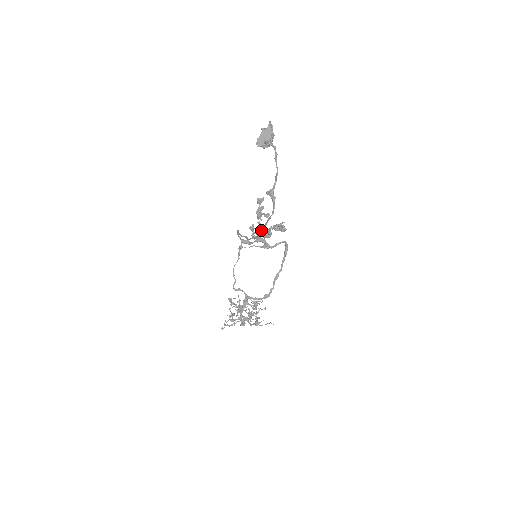
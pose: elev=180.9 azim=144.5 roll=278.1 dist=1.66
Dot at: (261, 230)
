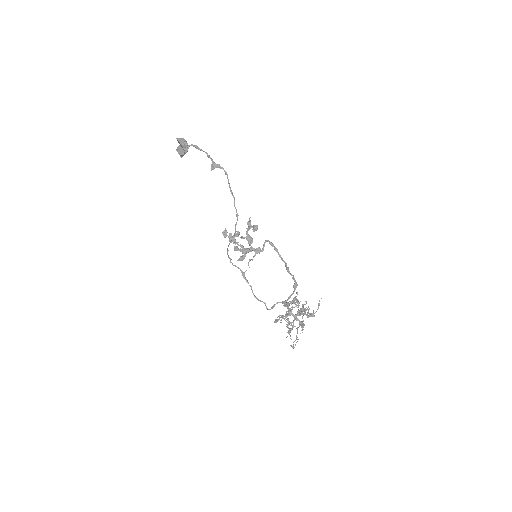
Dot at: (234, 205)
